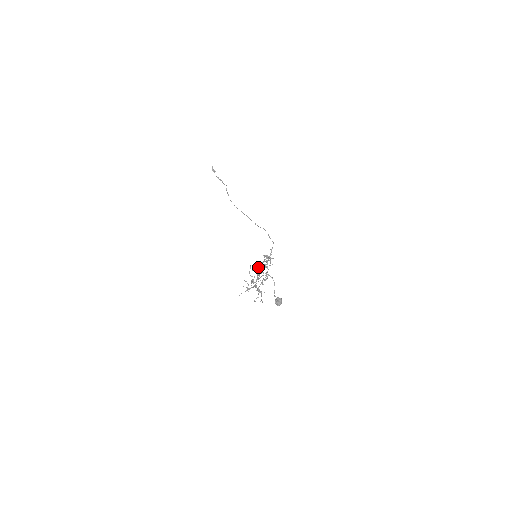
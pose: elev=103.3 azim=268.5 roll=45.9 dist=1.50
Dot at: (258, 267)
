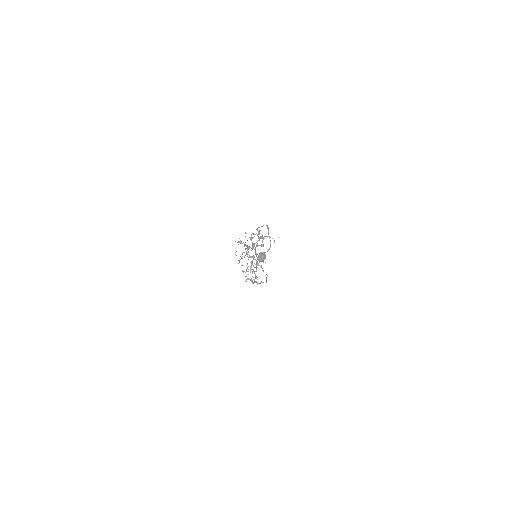
Dot at: (264, 238)
